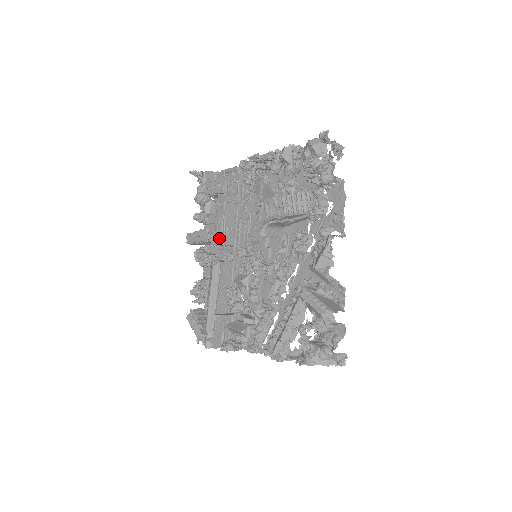
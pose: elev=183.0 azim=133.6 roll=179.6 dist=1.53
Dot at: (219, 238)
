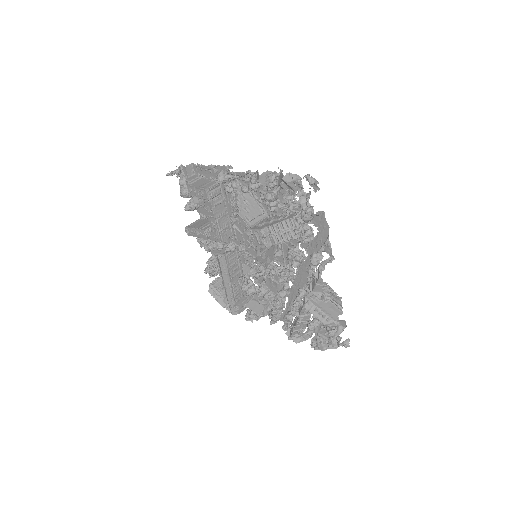
Dot at: (217, 238)
